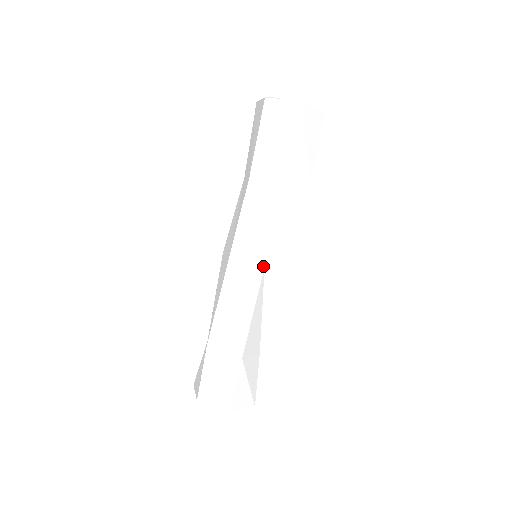
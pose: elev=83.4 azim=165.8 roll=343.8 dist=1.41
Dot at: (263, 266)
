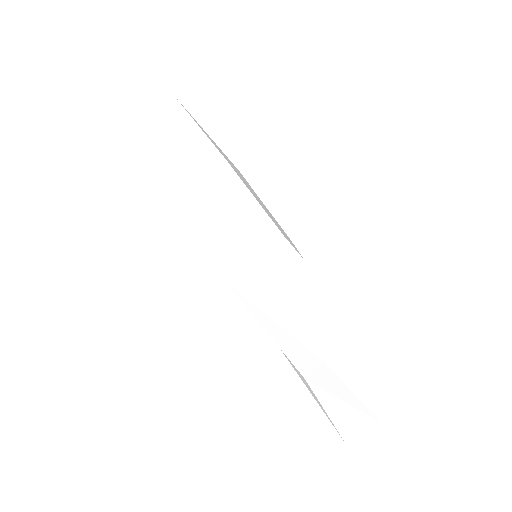
Dot at: (282, 237)
